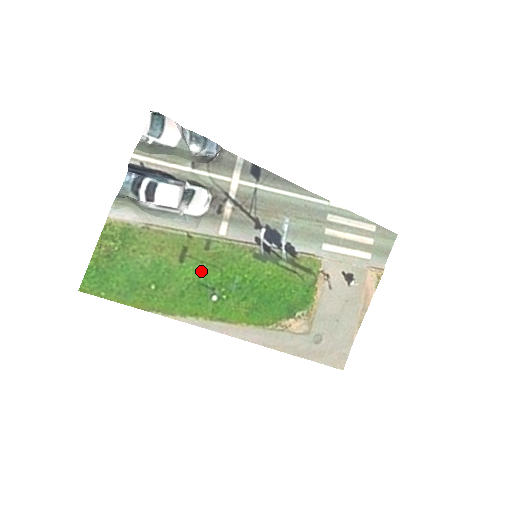
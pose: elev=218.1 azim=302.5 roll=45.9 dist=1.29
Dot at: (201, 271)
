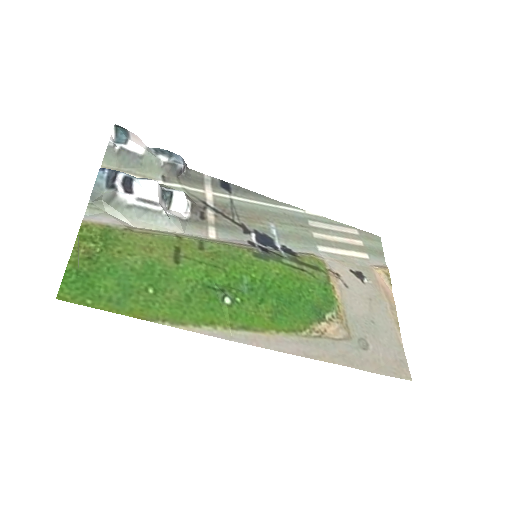
Dot at: (202, 272)
